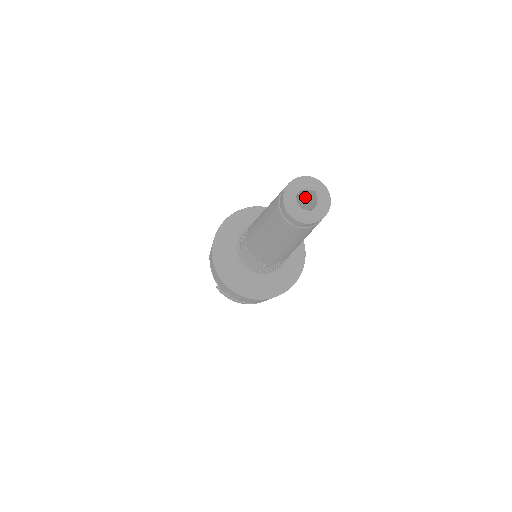
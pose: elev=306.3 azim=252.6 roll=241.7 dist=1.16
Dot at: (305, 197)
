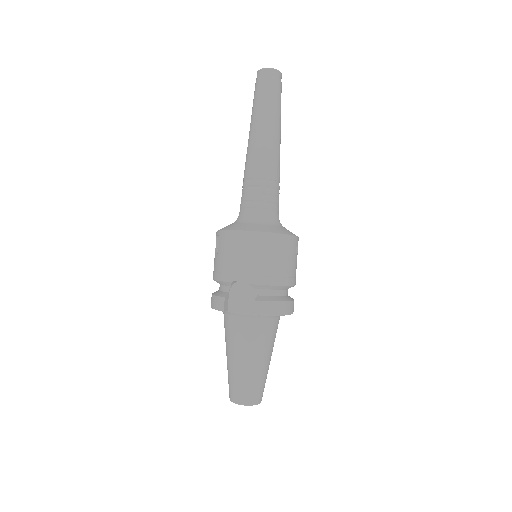
Dot at: occluded
